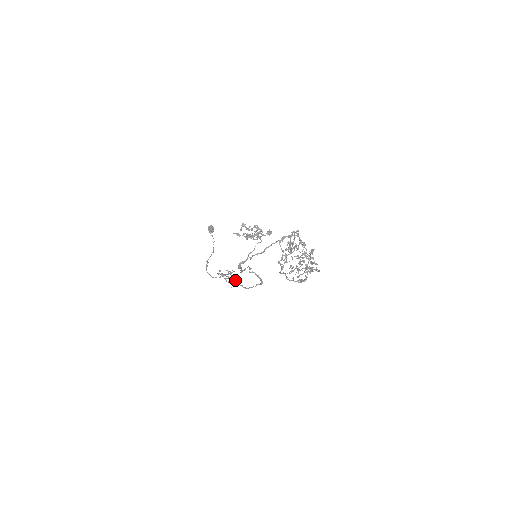
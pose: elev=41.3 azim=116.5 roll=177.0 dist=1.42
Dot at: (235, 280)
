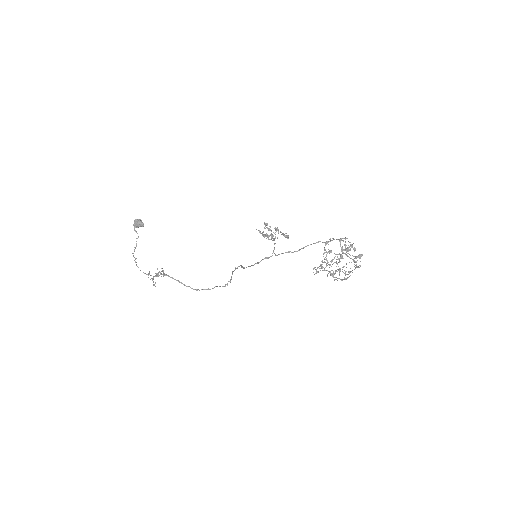
Dot at: (179, 281)
